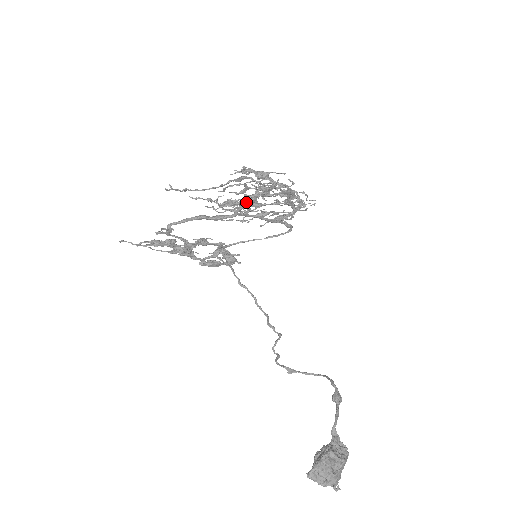
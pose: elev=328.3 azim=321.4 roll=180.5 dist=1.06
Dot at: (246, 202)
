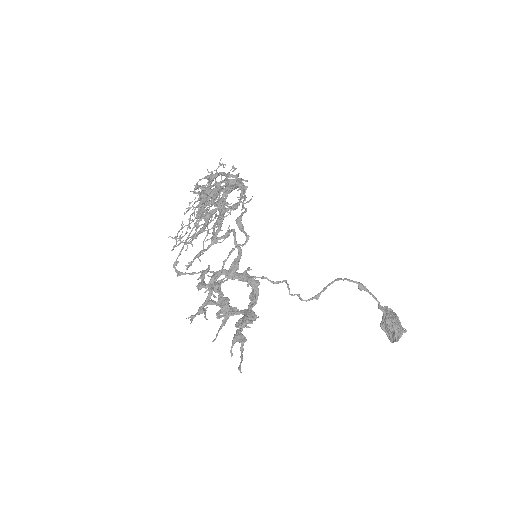
Dot at: (221, 226)
